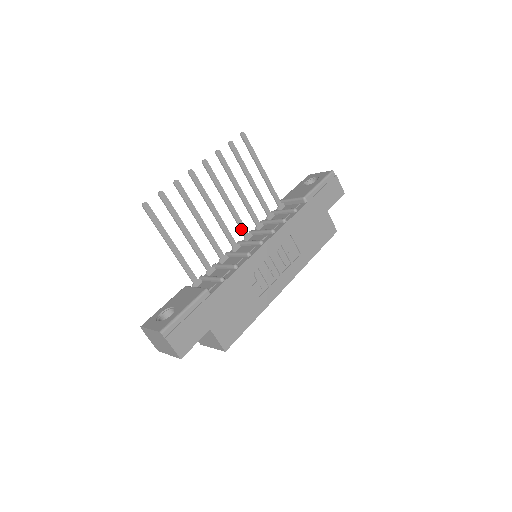
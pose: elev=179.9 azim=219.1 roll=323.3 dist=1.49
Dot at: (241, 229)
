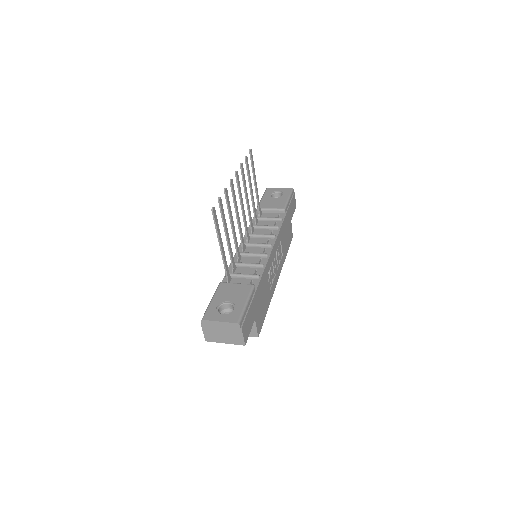
Dot at: (246, 232)
